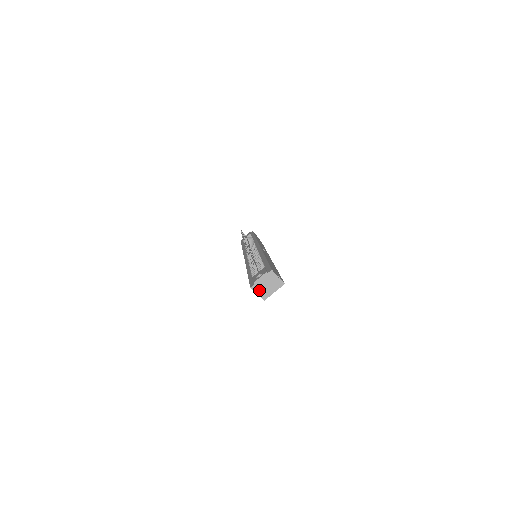
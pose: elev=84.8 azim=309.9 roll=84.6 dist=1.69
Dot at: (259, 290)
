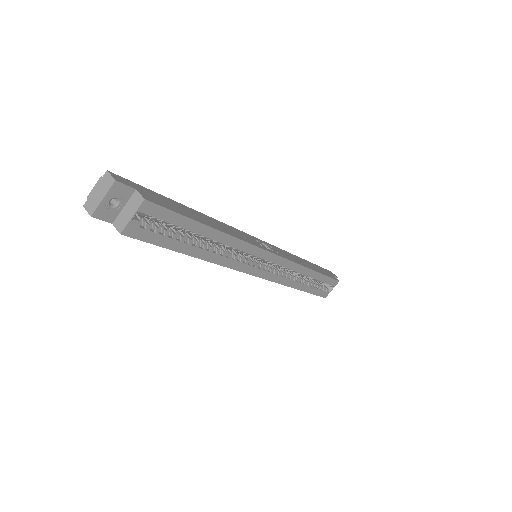
Dot at: (92, 206)
